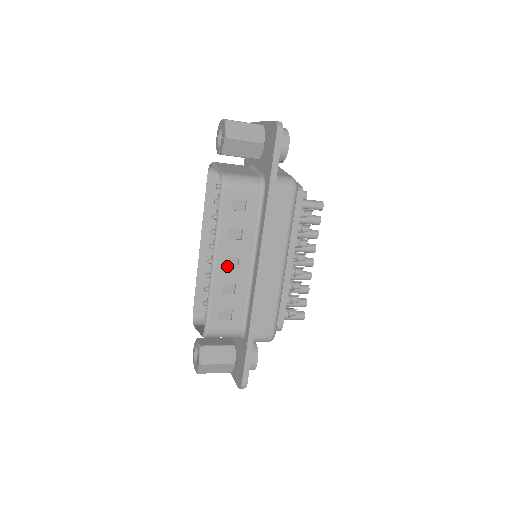
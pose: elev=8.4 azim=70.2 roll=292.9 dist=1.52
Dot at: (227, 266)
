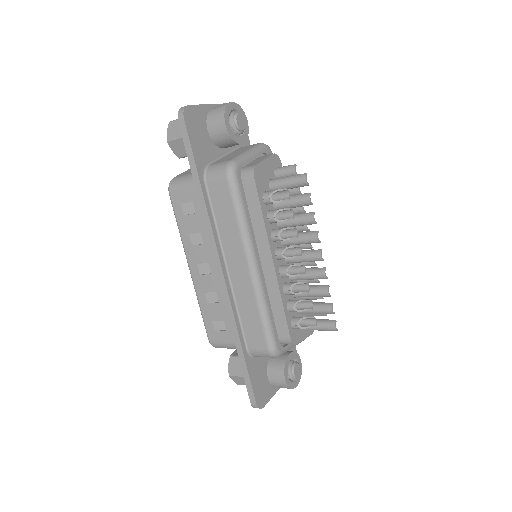
Dot at: (202, 274)
